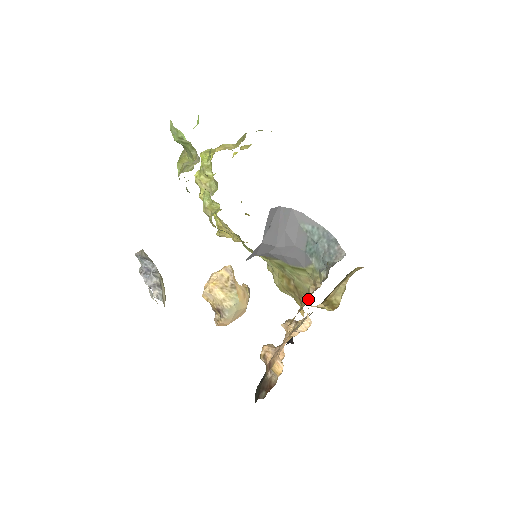
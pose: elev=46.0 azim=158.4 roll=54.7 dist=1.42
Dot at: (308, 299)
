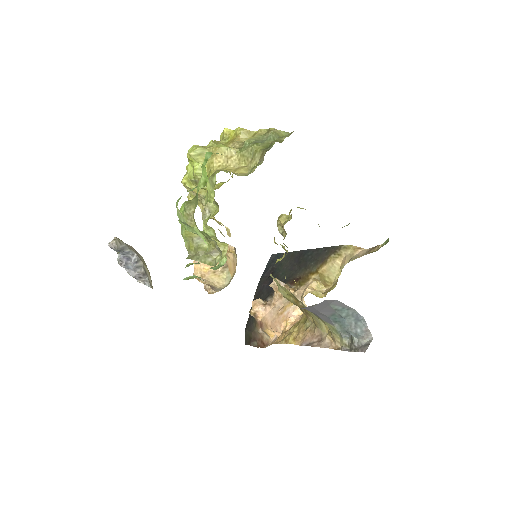
Dot at: (320, 333)
